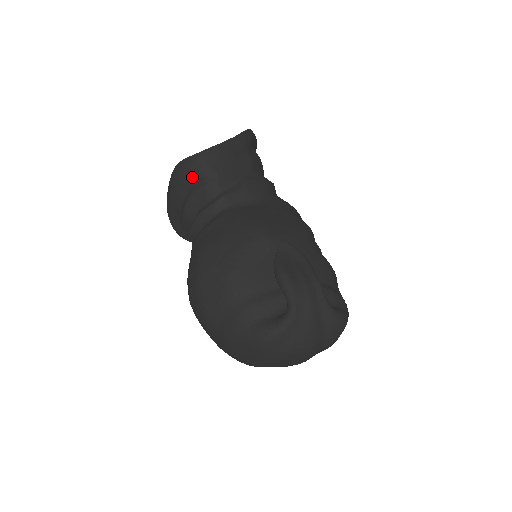
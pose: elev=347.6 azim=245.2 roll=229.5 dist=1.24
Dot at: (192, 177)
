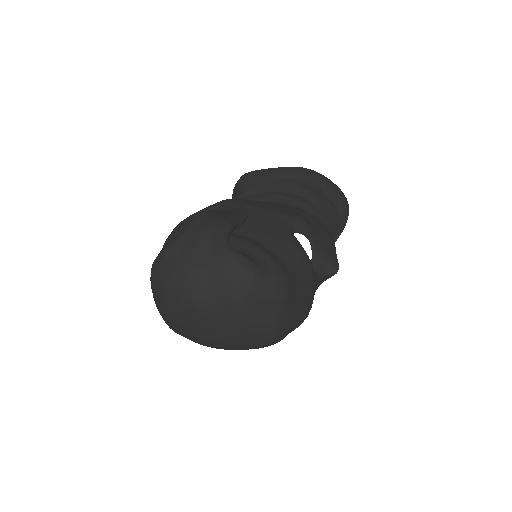
Dot at: (235, 194)
